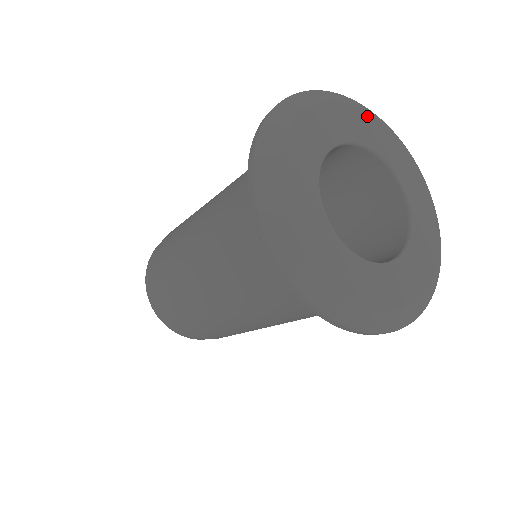
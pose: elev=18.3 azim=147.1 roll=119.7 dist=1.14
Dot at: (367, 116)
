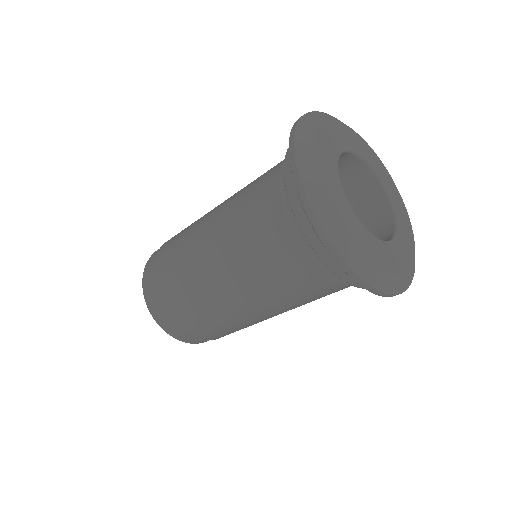
Dot at: (341, 125)
